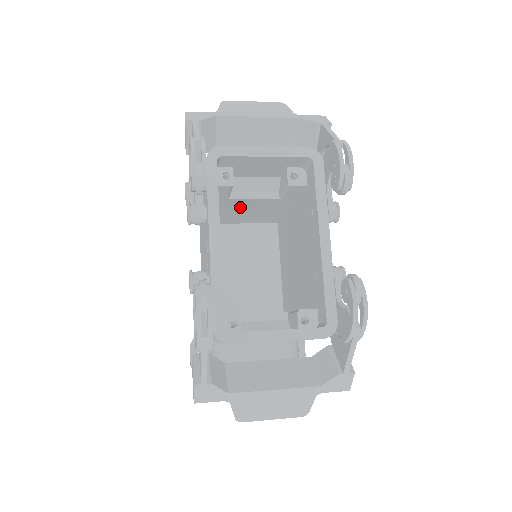
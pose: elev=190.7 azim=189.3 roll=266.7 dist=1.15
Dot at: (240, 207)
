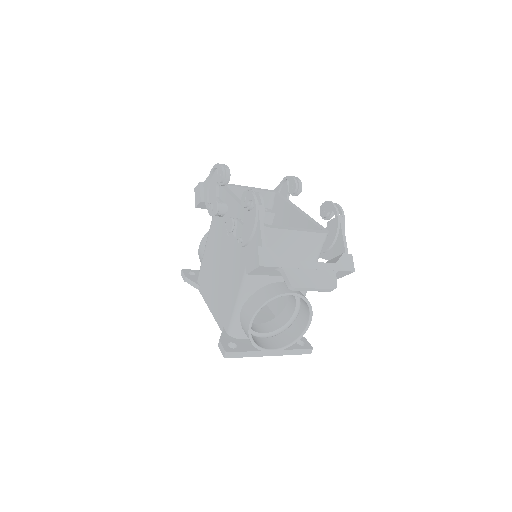
Dot at: occluded
